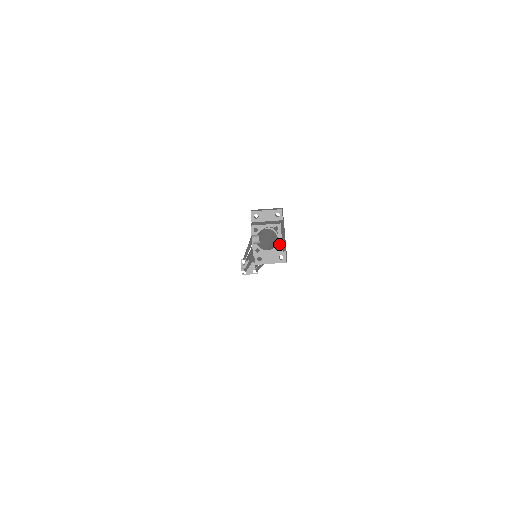
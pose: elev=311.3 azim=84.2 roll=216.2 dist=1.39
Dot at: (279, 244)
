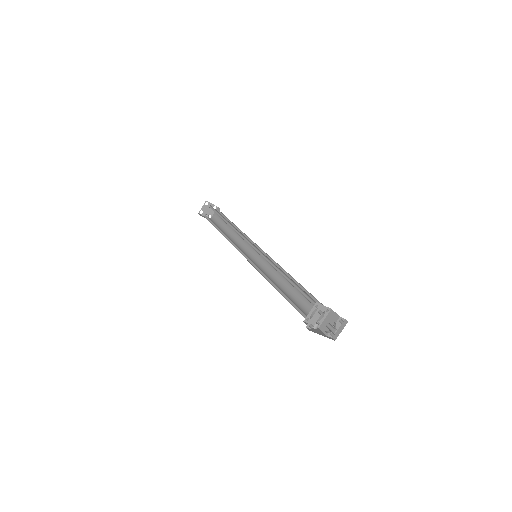
Dot at: (325, 309)
